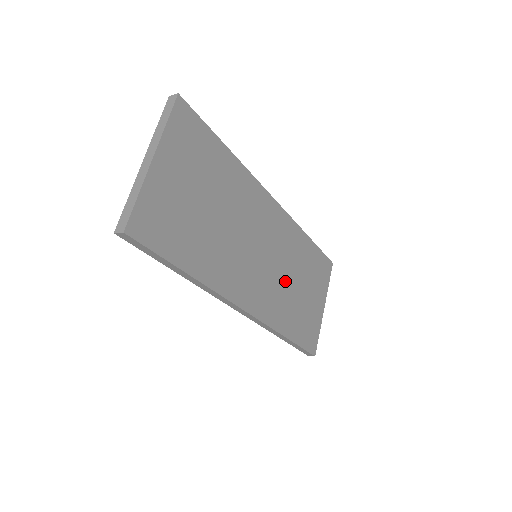
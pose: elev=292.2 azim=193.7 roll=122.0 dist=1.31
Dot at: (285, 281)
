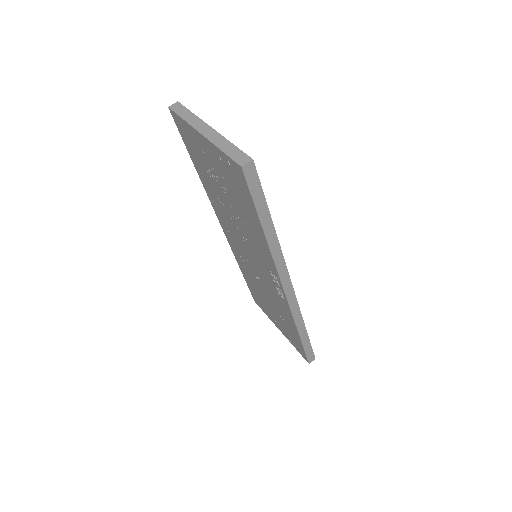
Dot at: occluded
